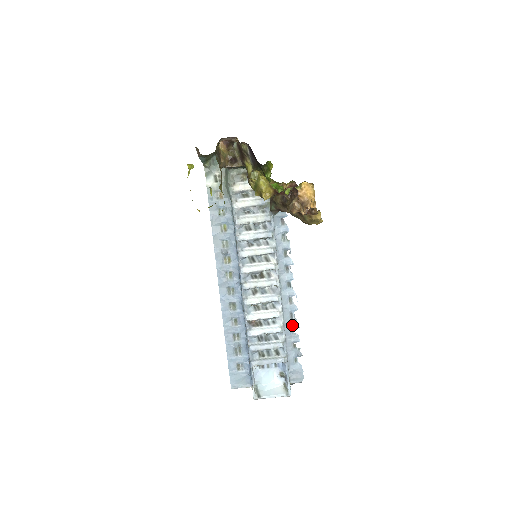
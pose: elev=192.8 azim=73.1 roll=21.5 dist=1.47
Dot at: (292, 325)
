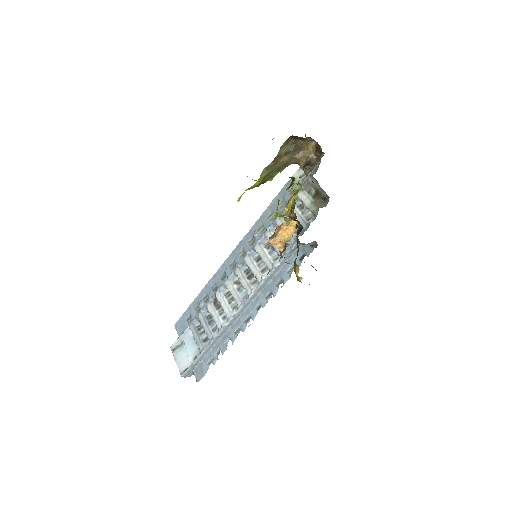
Dot at: (231, 337)
